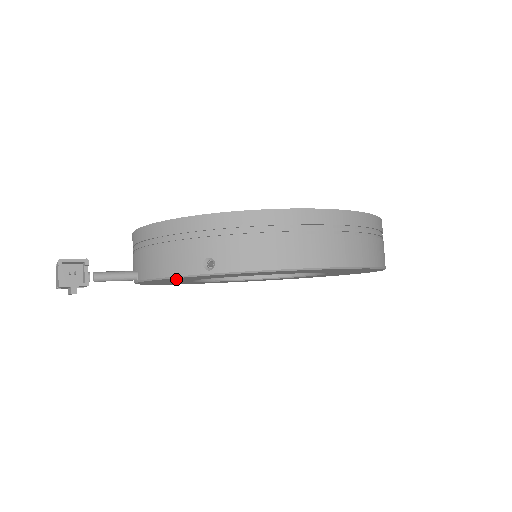
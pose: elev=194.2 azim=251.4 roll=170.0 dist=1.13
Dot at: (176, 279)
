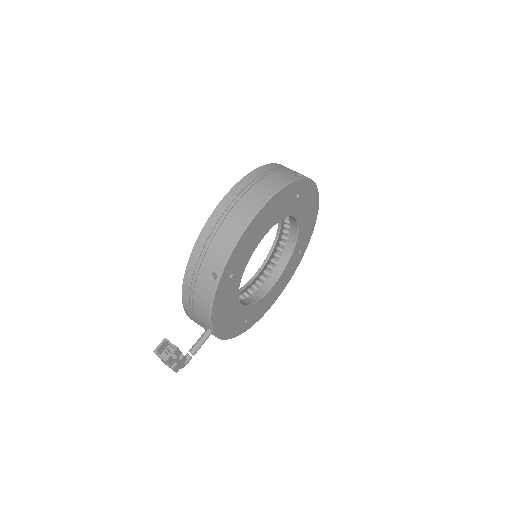
Dot at: (221, 306)
